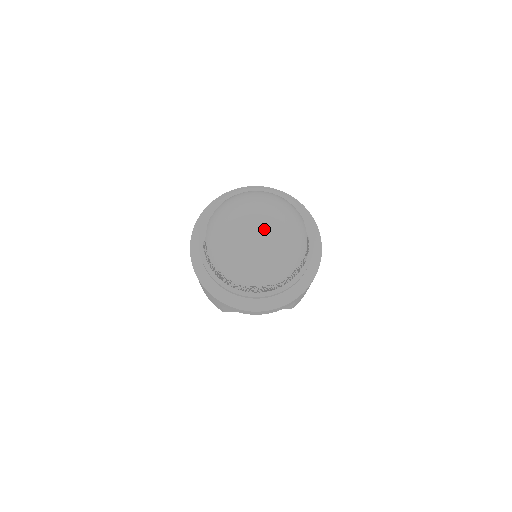
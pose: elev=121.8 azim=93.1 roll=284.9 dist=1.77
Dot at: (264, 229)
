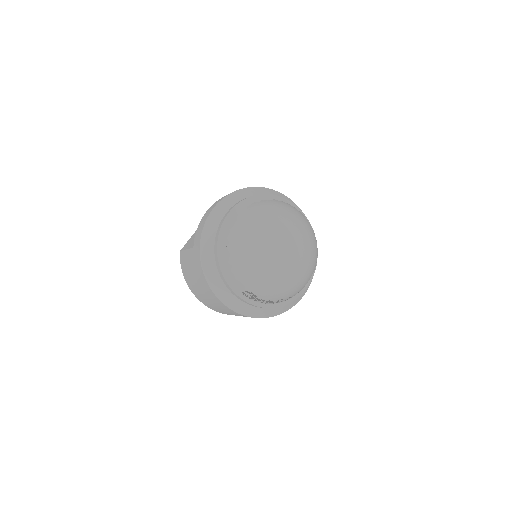
Dot at: (298, 244)
